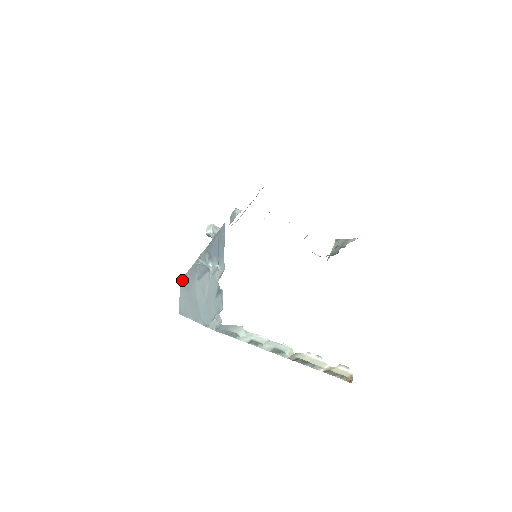
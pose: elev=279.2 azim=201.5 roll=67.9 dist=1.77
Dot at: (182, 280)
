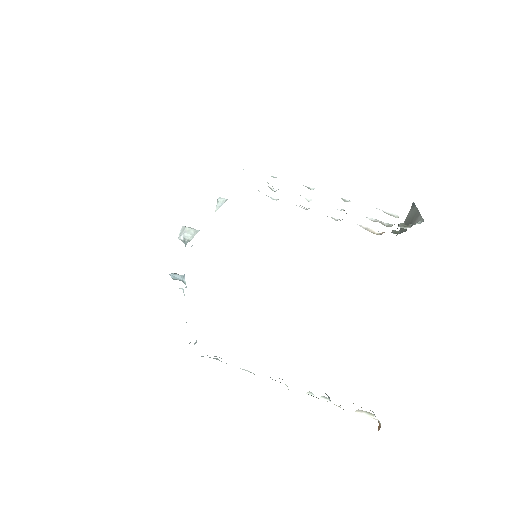
Dot at: occluded
